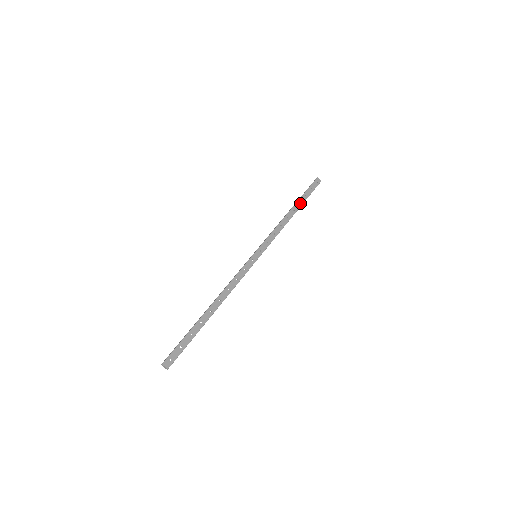
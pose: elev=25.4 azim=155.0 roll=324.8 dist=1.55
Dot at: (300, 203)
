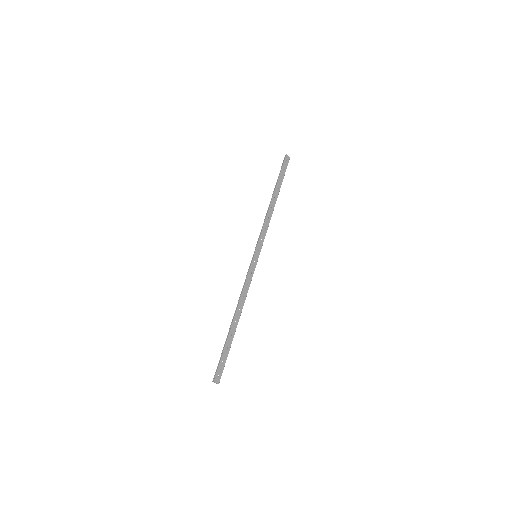
Dot at: (278, 188)
